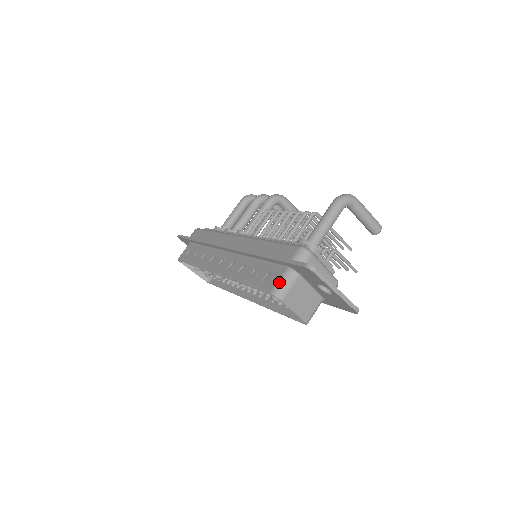
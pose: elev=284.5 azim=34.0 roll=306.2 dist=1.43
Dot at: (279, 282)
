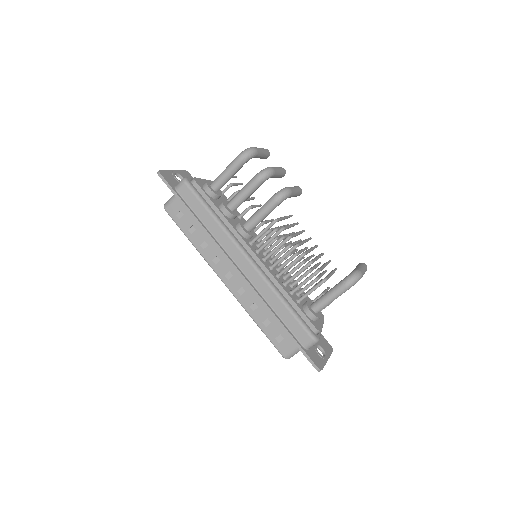
Dot at: (291, 353)
